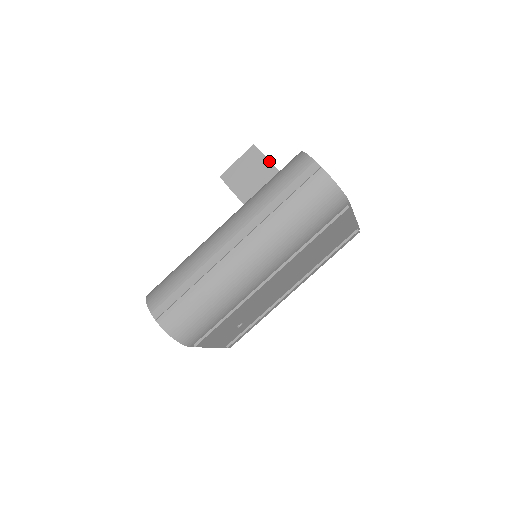
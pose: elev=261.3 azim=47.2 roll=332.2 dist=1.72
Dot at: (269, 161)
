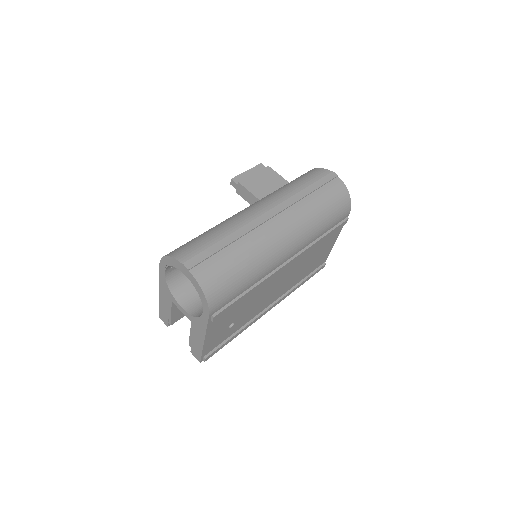
Dot at: (279, 175)
